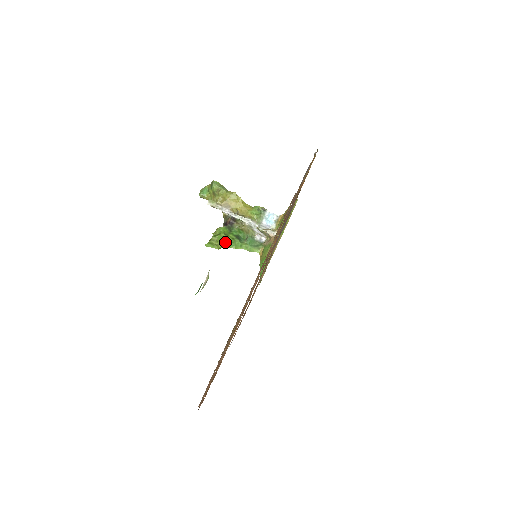
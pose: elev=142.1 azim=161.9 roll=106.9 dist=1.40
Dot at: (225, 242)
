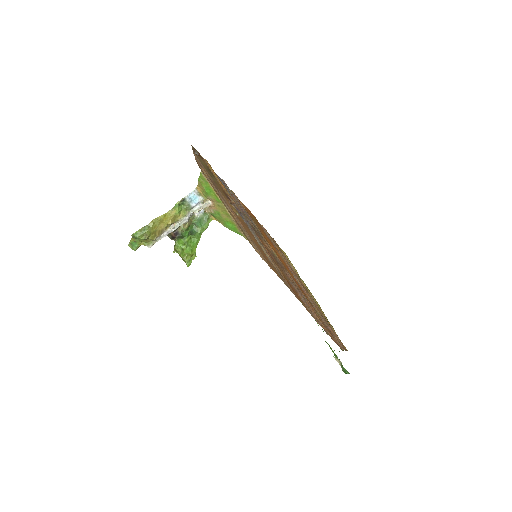
Dot at: (192, 248)
